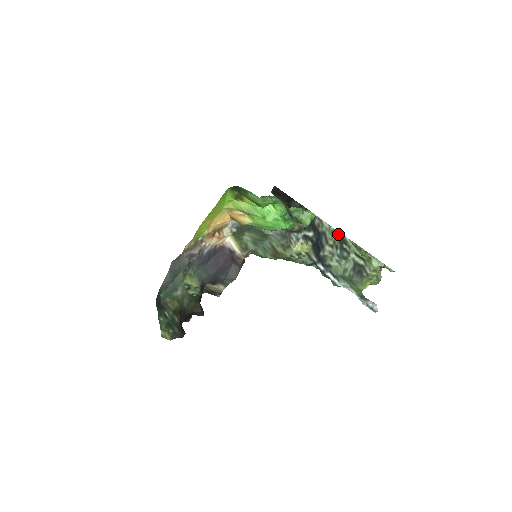
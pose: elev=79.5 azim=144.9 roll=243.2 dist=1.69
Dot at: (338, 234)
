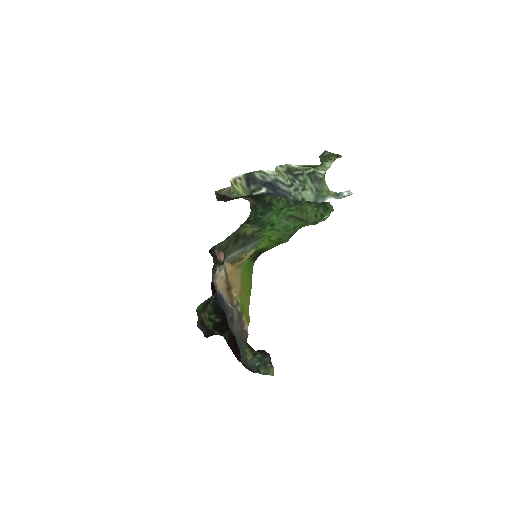
Dot at: (282, 168)
